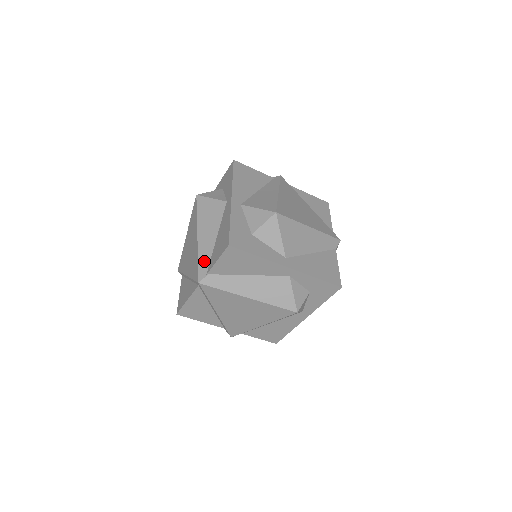
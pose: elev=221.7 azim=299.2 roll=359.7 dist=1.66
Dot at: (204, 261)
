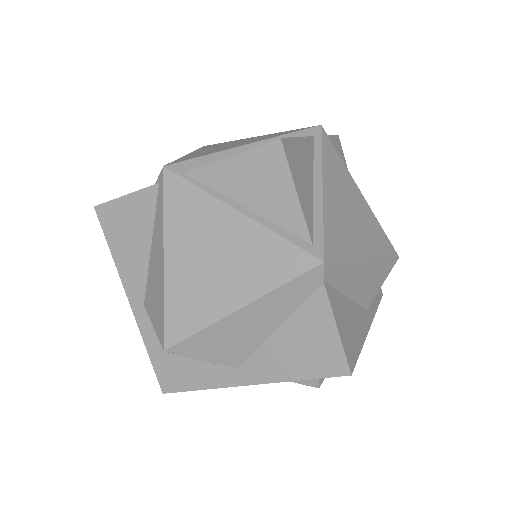
Dot at: occluded
